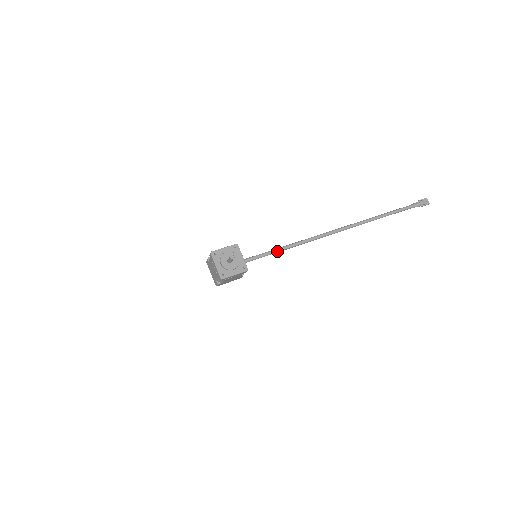
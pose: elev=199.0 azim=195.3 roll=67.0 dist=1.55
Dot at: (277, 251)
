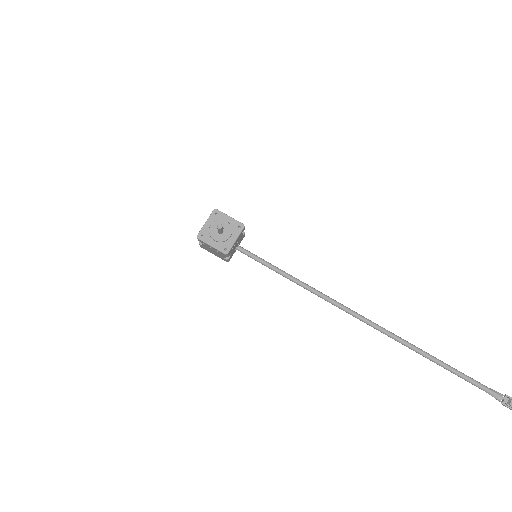
Dot at: (283, 274)
